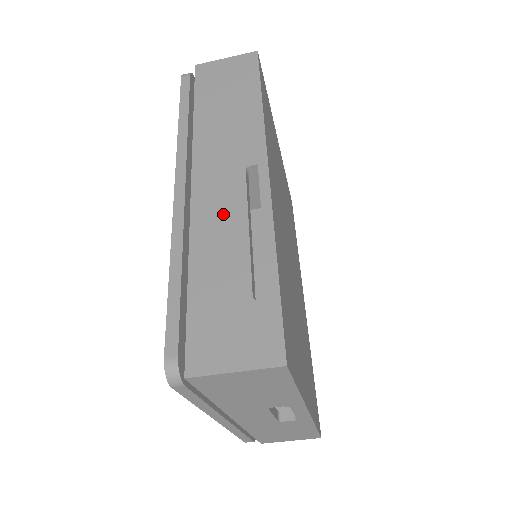
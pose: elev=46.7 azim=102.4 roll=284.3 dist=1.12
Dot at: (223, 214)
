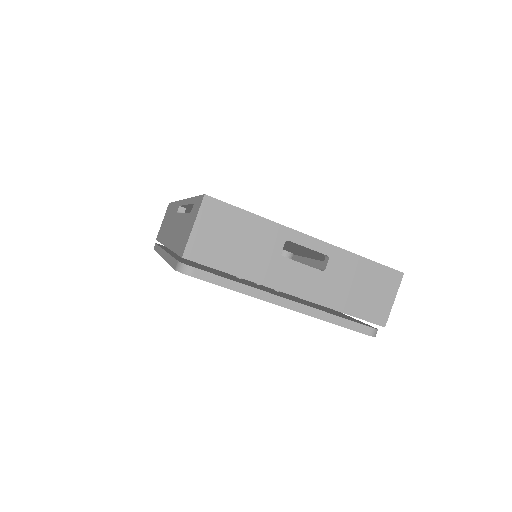
Dot at: (175, 228)
